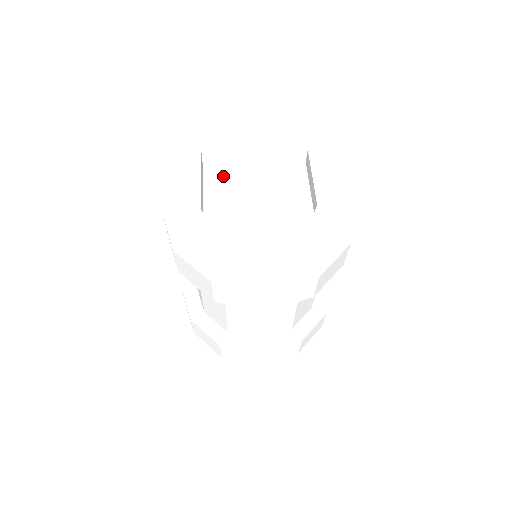
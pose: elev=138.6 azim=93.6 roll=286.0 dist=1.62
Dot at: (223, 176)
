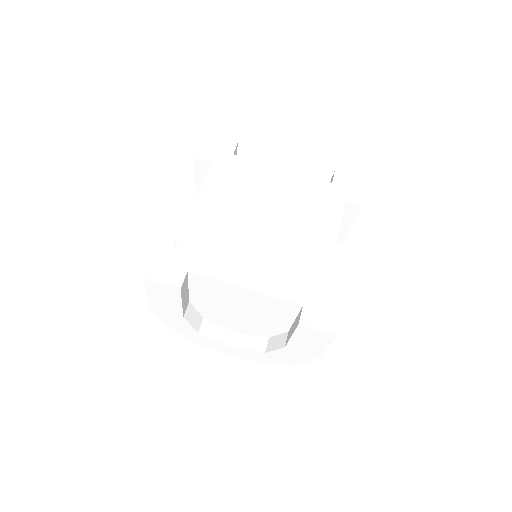
Dot at: (209, 285)
